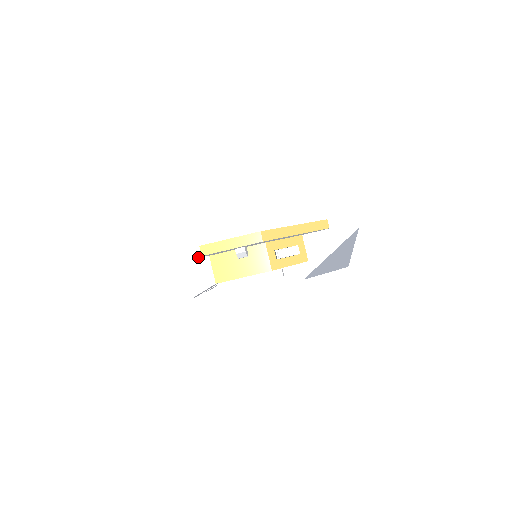
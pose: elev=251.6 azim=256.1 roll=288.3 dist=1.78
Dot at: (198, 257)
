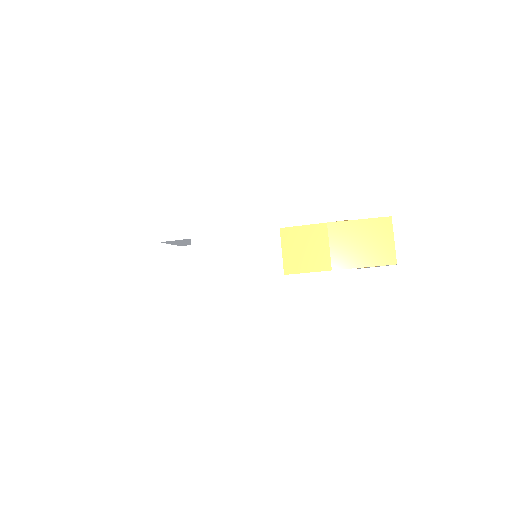
Dot at: occluded
